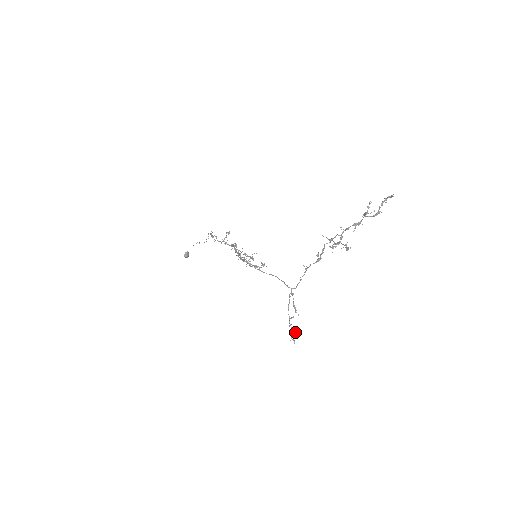
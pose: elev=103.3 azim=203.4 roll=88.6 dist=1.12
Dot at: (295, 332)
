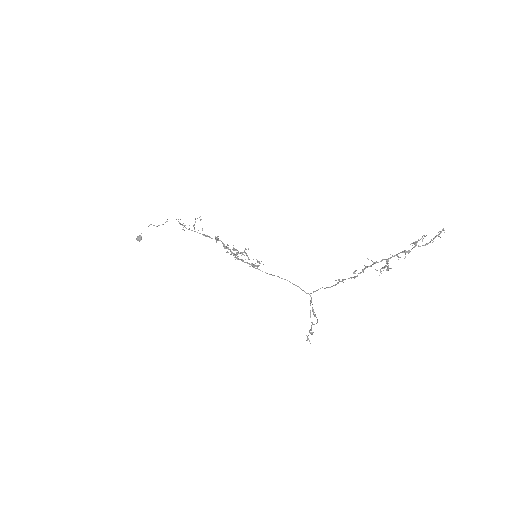
Dot at: (312, 333)
